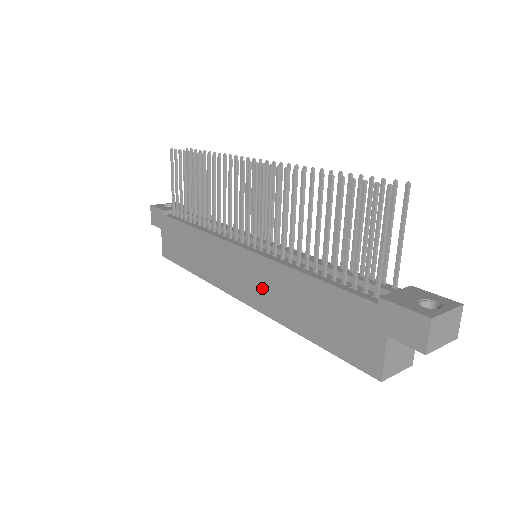
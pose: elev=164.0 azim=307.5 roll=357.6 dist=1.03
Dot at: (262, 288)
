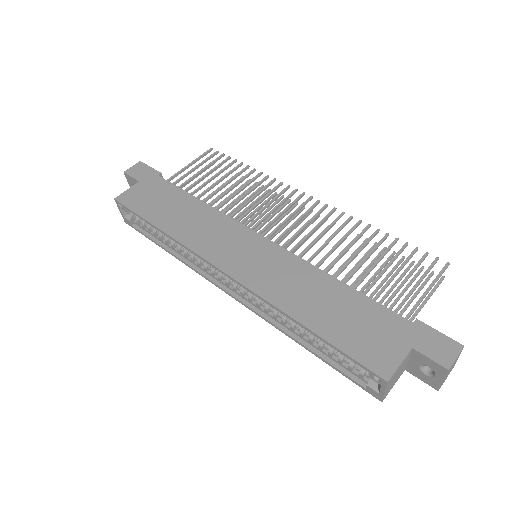
Dot at: (269, 272)
